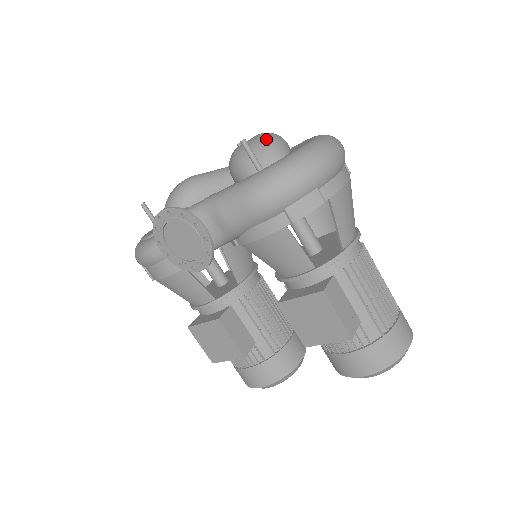
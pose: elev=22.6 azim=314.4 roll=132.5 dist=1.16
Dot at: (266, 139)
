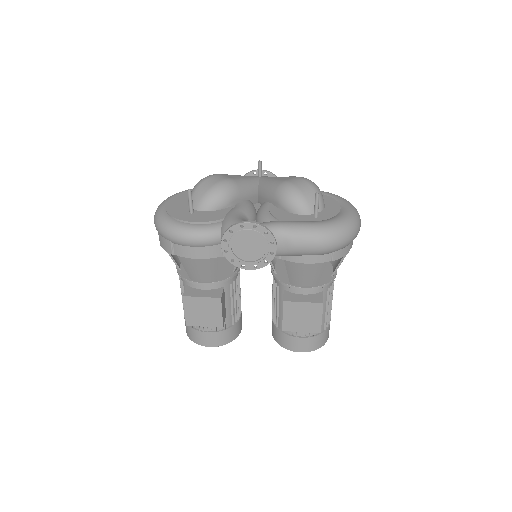
Dot at: (316, 189)
